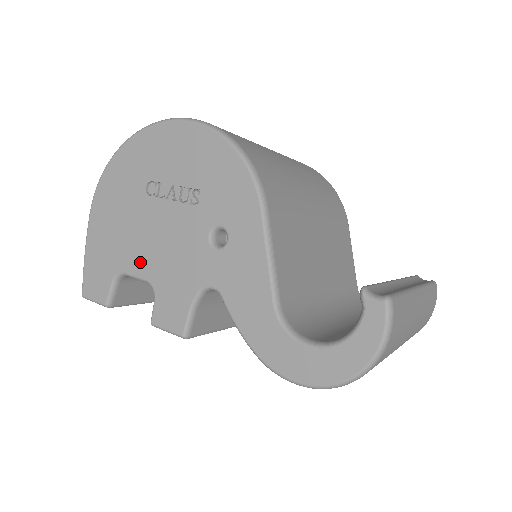
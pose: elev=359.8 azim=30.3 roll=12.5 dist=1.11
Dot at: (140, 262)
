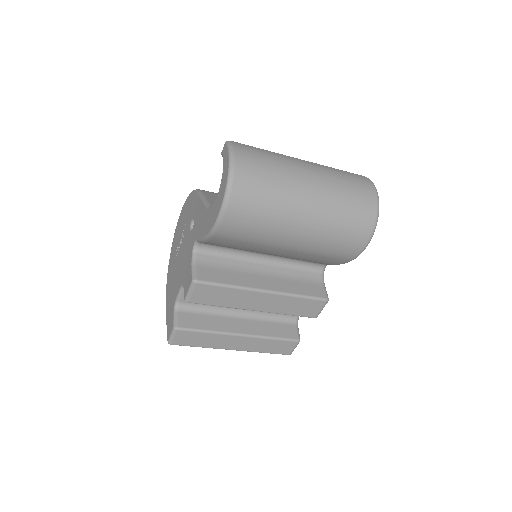
Dot at: (178, 284)
